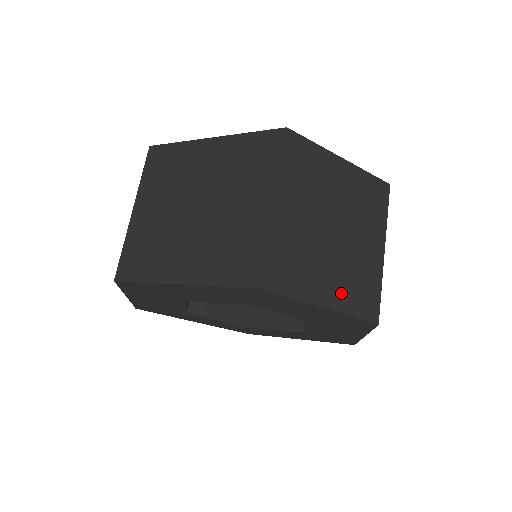
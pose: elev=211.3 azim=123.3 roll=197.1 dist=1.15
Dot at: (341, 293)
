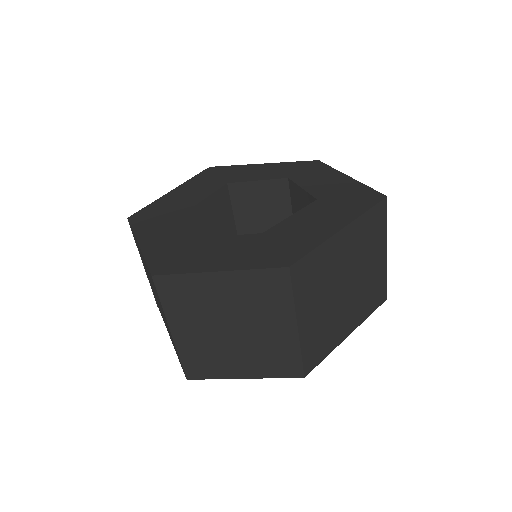
Dot at: (256, 367)
